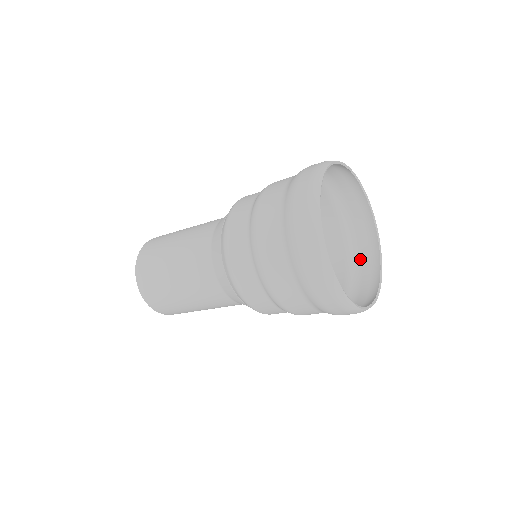
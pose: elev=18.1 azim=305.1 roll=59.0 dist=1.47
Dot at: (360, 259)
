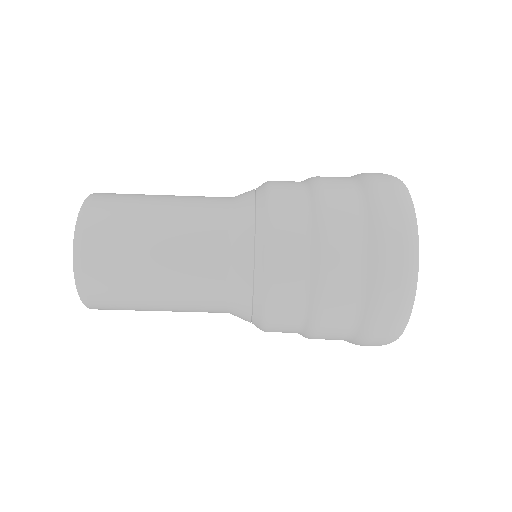
Dot at: occluded
